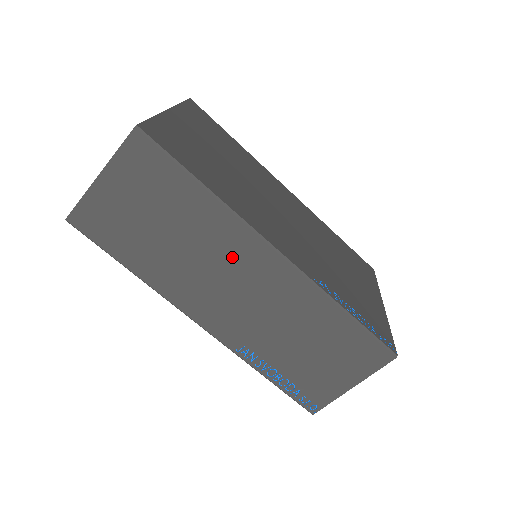
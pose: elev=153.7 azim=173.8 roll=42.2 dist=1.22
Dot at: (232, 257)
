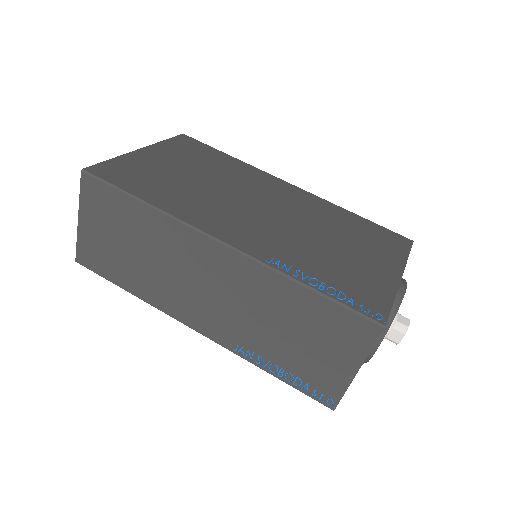
Dot at: (188, 258)
